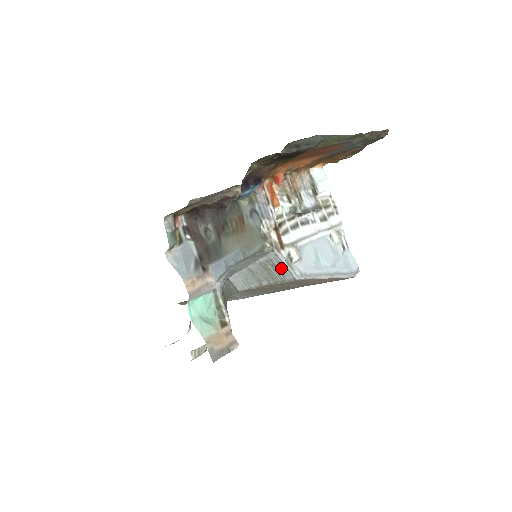
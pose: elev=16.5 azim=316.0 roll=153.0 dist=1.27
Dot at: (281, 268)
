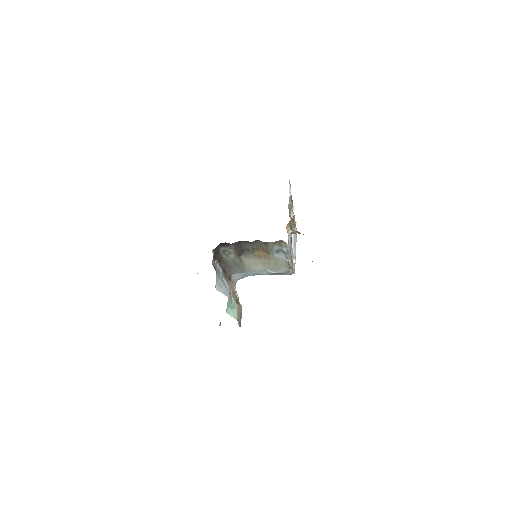
Dot at: occluded
